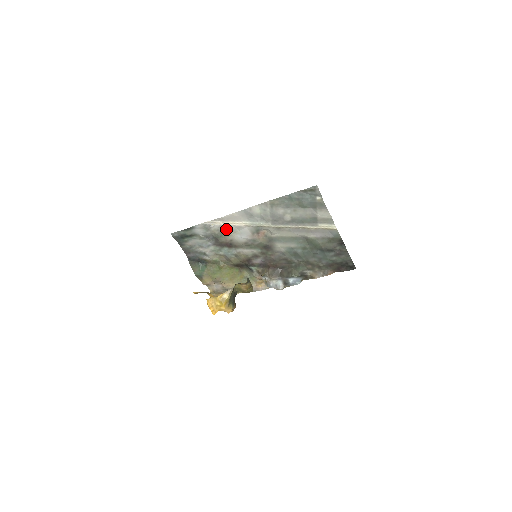
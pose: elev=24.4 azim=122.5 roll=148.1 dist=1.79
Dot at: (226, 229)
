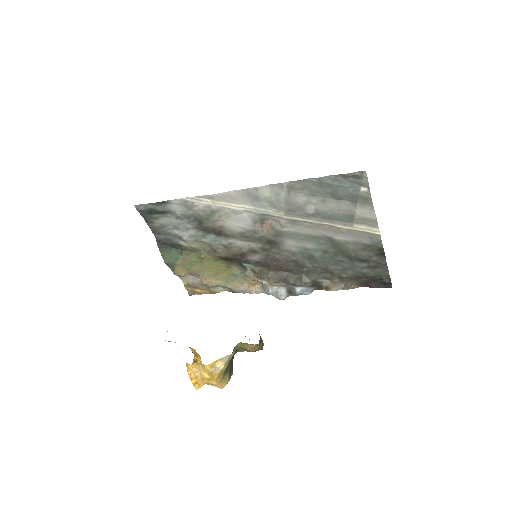
Dot at: (216, 211)
